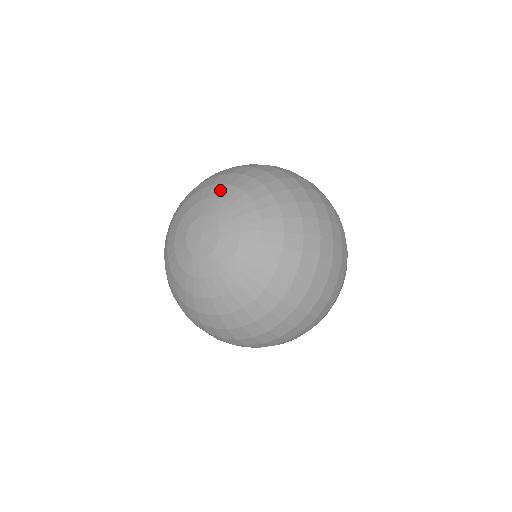
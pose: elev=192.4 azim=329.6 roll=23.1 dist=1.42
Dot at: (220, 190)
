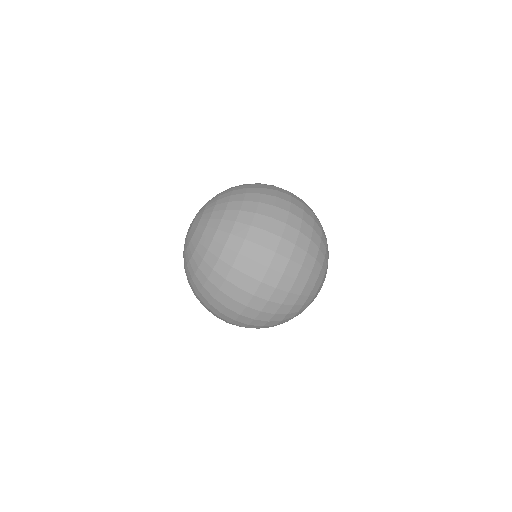
Dot at: occluded
